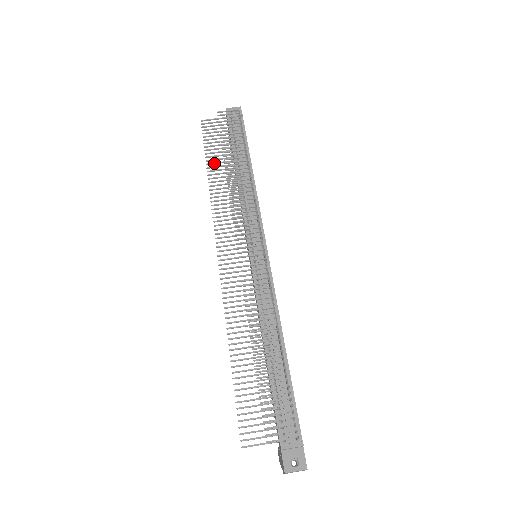
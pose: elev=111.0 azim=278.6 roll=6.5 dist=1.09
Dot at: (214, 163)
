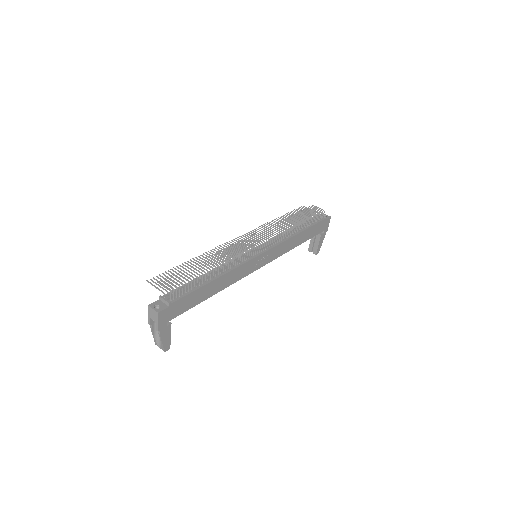
Dot at: (286, 218)
